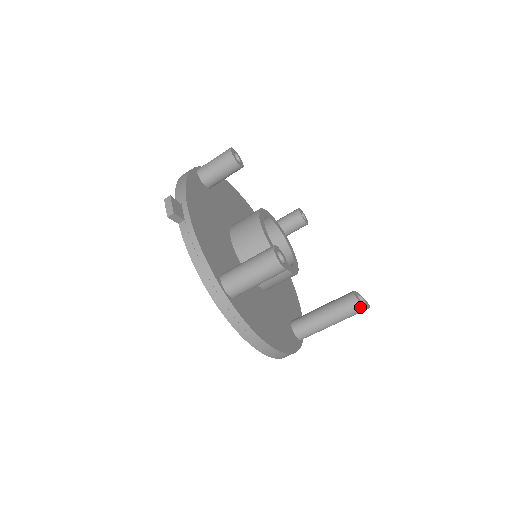
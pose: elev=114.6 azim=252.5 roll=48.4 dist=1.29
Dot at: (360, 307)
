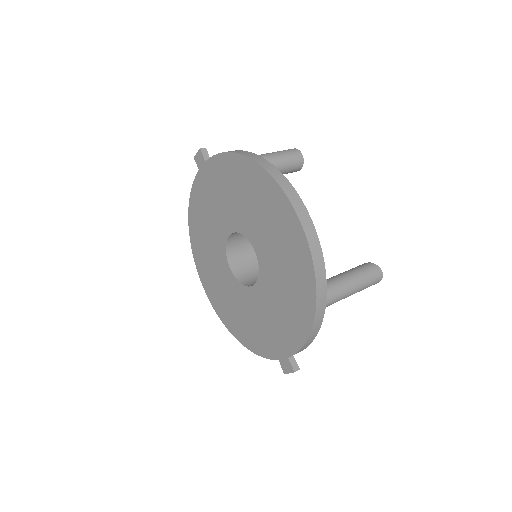
Dot at: (373, 266)
